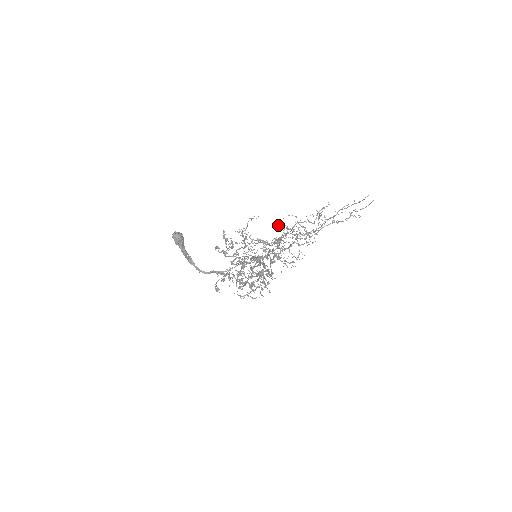
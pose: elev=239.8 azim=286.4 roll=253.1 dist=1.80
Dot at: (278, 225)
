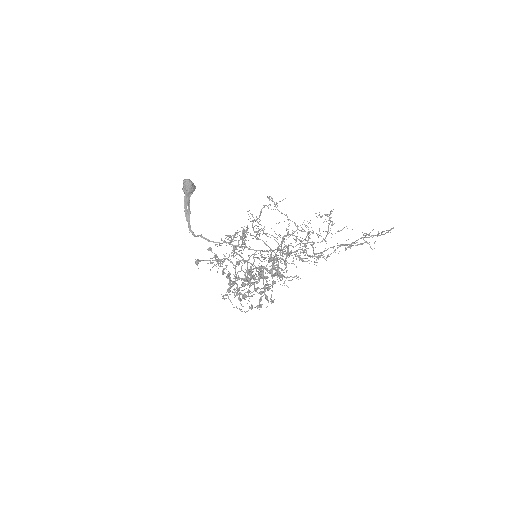
Dot at: (276, 202)
